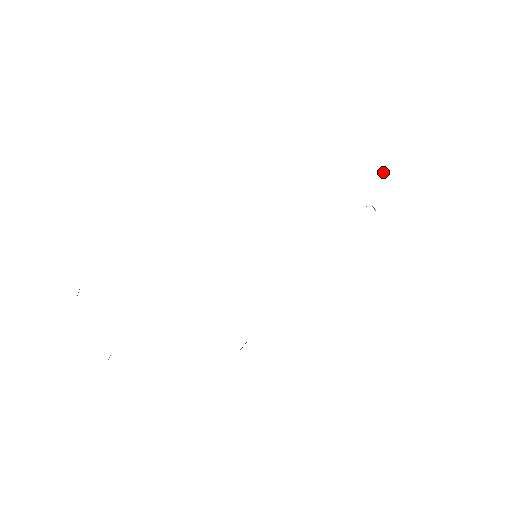
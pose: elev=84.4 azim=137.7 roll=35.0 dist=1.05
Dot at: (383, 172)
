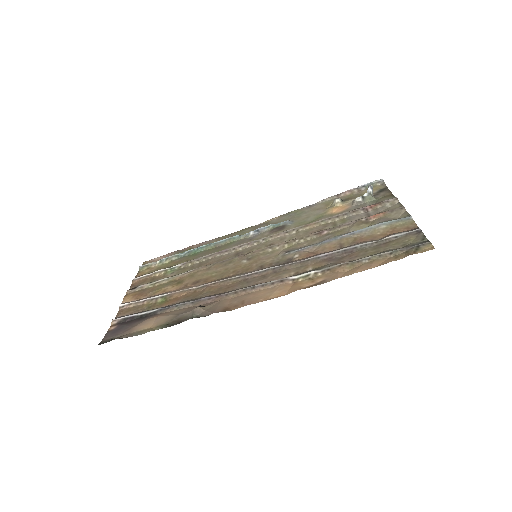
Dot at: (369, 193)
